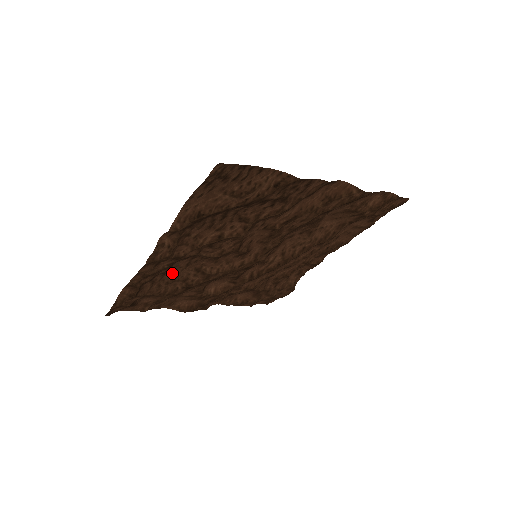
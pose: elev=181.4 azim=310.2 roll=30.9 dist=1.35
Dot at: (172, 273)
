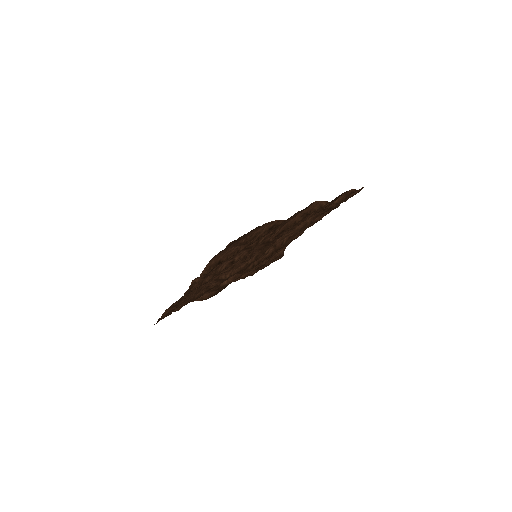
Dot at: (198, 288)
